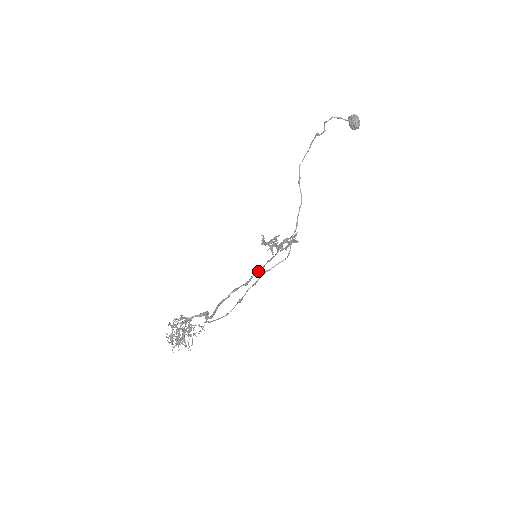
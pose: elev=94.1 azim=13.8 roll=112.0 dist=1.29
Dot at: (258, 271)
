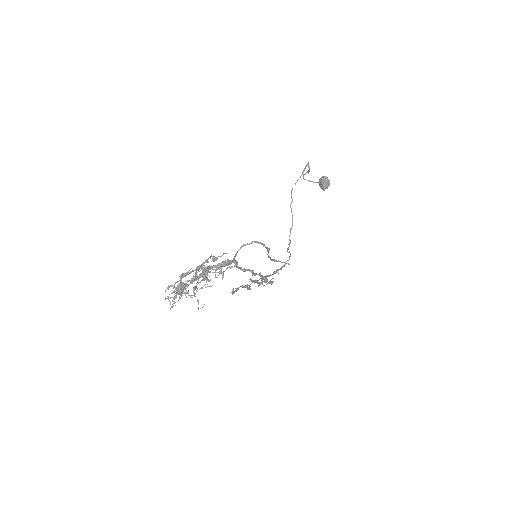
Dot at: (257, 274)
